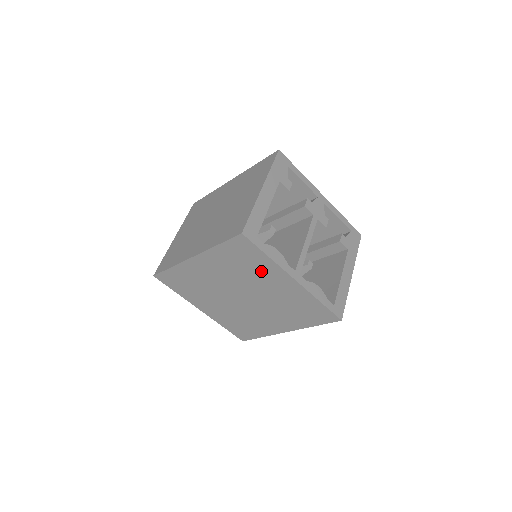
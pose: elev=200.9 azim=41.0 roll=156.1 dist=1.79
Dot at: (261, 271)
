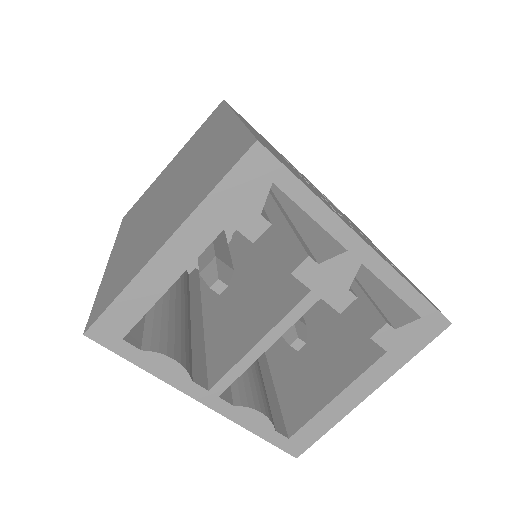
Dot at: occluded
